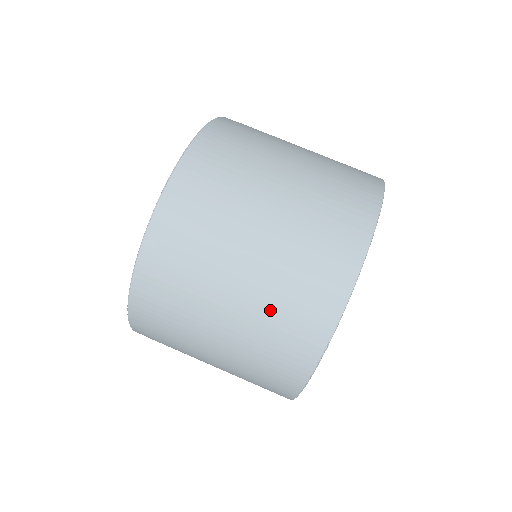
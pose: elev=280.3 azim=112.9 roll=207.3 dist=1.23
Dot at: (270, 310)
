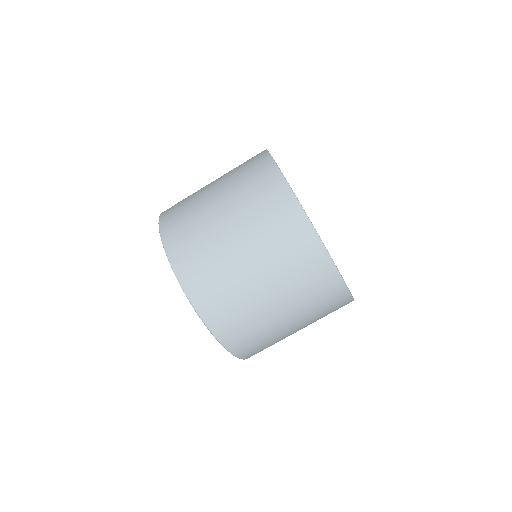
Dot at: occluded
